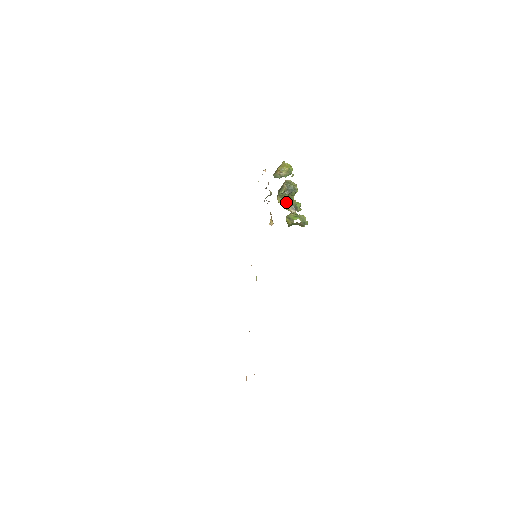
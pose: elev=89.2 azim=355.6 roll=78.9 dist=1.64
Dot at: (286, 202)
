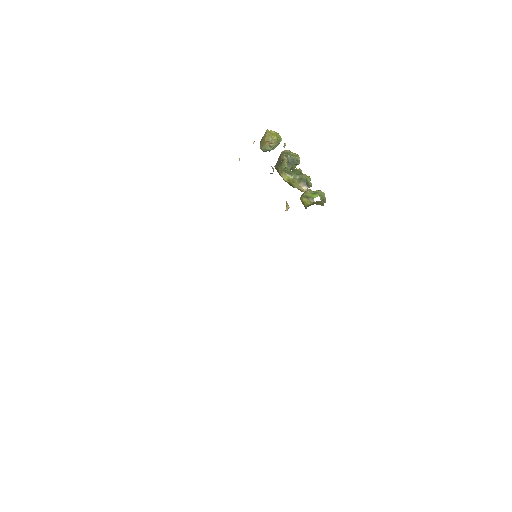
Dot at: (295, 178)
